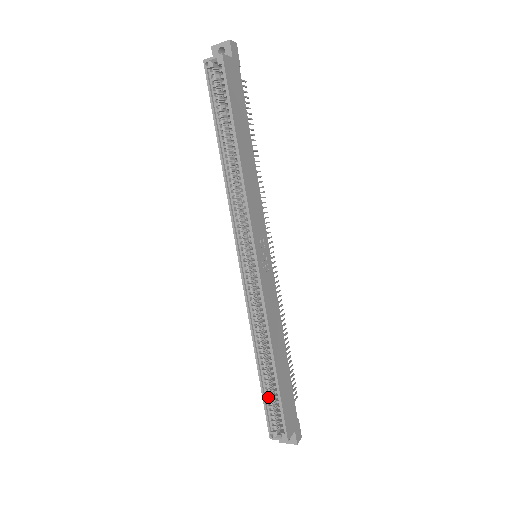
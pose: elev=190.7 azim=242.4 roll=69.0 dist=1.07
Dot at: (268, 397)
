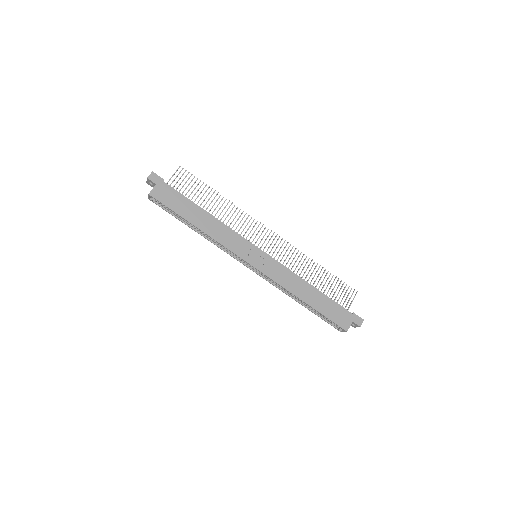
Dot at: (321, 316)
